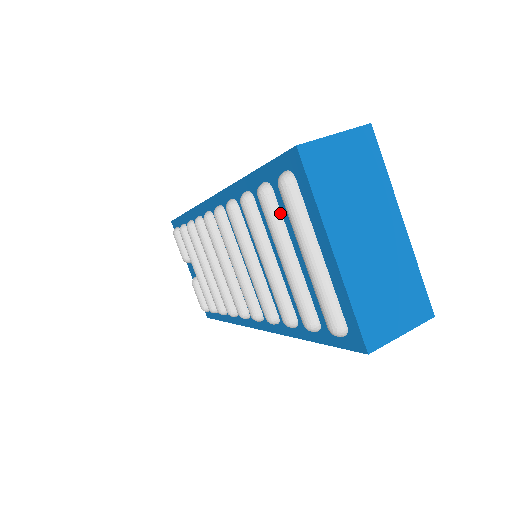
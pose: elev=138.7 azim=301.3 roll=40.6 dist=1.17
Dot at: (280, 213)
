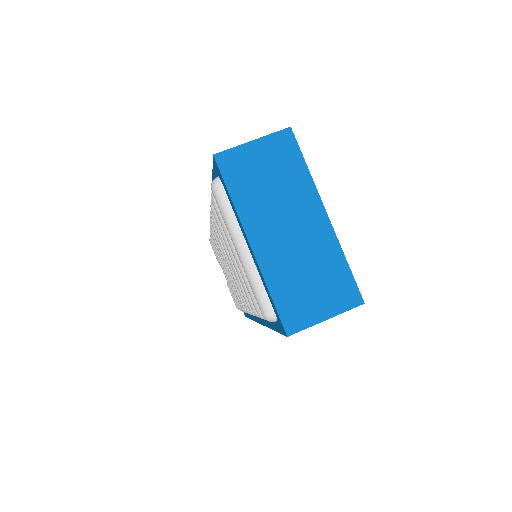
Dot at: occluded
